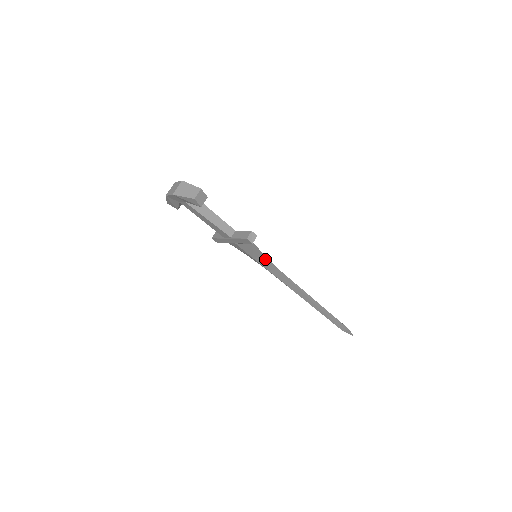
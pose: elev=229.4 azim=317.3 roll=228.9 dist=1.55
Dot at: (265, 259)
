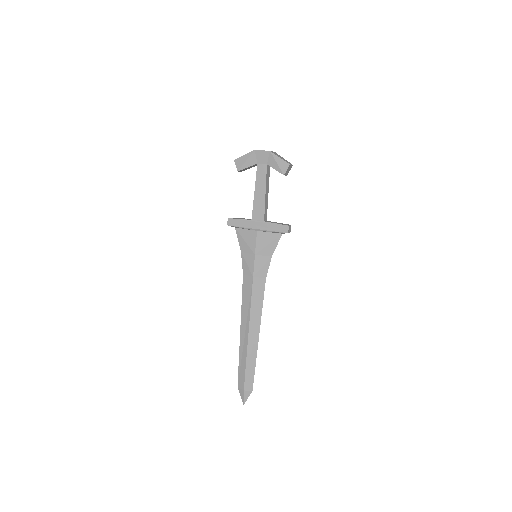
Dot at: (267, 261)
